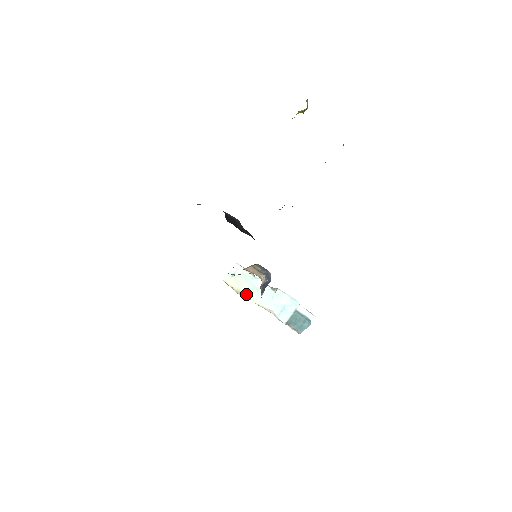
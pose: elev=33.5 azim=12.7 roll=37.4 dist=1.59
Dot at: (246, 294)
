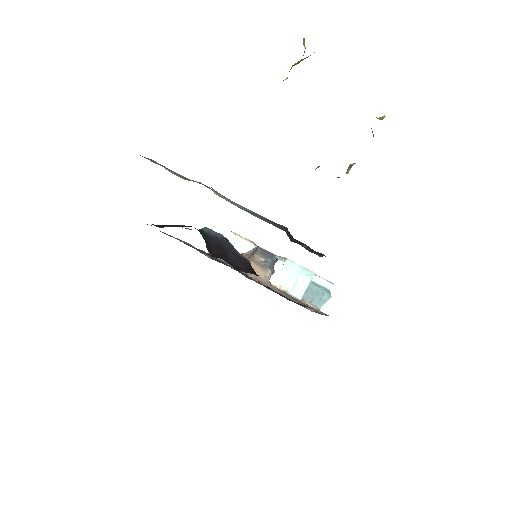
Dot at: occluded
